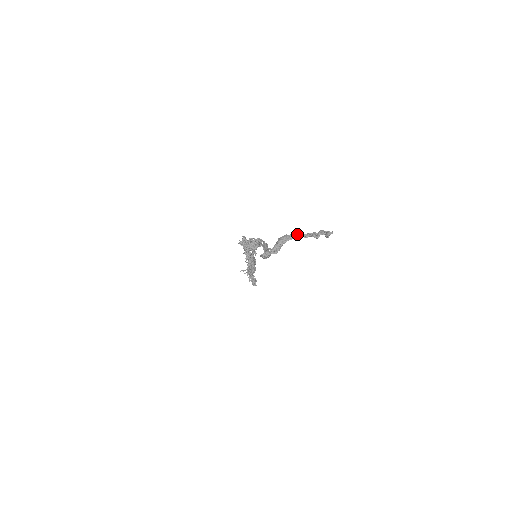
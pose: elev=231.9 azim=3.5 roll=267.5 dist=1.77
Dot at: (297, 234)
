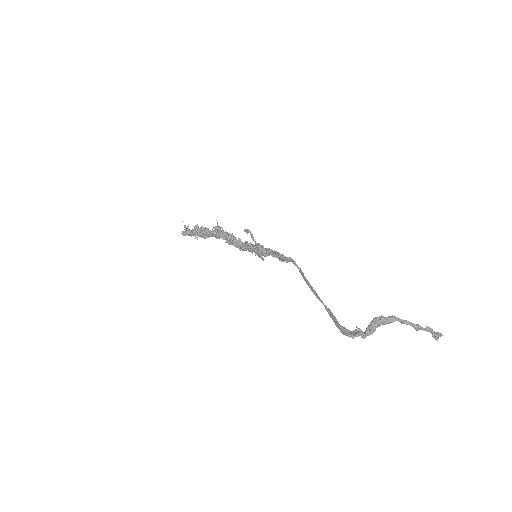
Dot at: (396, 319)
